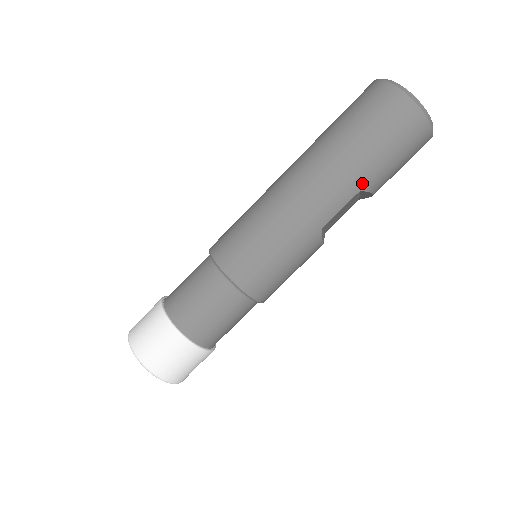
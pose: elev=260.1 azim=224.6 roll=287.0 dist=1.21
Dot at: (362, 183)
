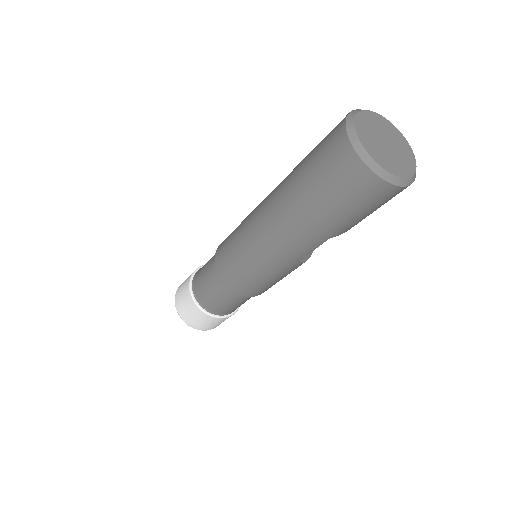
Dot at: (330, 234)
